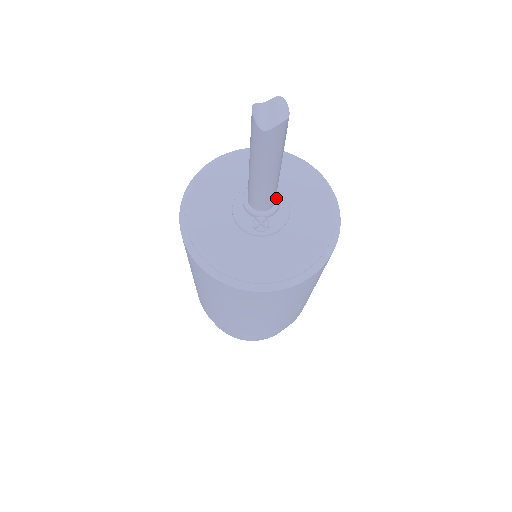
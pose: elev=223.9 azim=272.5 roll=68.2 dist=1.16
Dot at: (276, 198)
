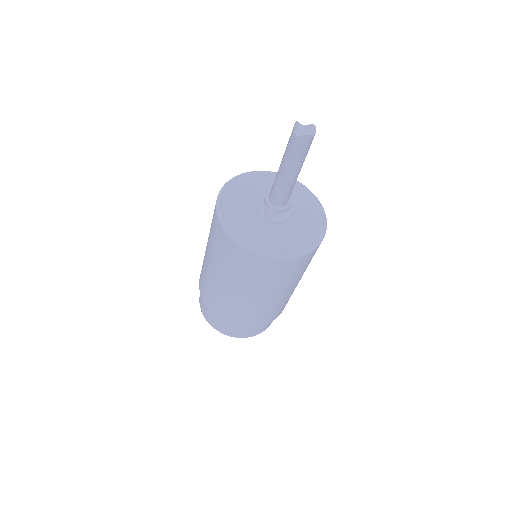
Dot at: (287, 203)
